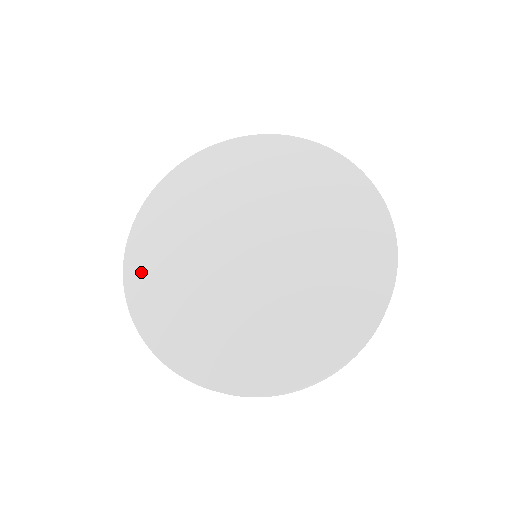
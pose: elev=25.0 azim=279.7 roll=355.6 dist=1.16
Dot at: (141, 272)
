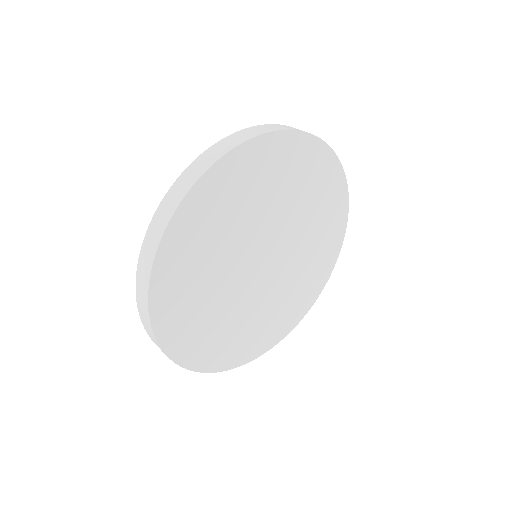
Dot at: (171, 270)
